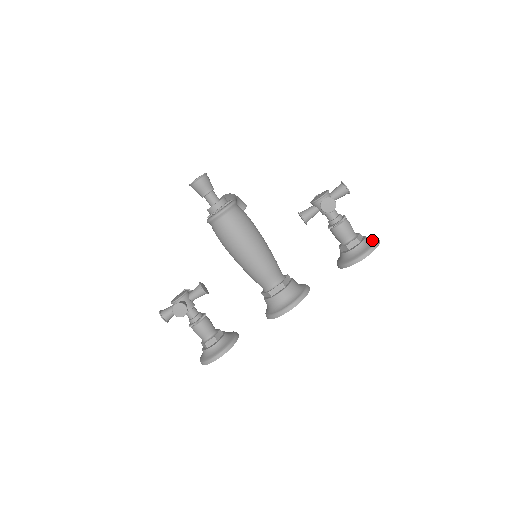
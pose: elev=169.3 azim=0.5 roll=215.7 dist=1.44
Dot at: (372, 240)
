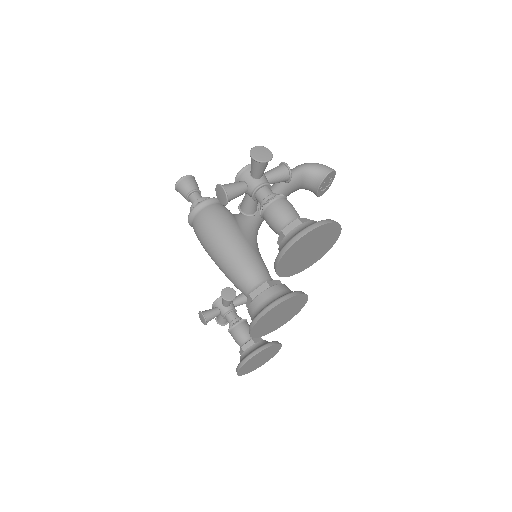
Dot at: (298, 231)
